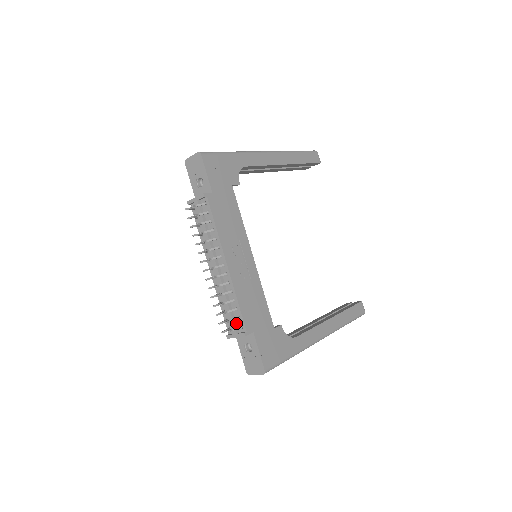
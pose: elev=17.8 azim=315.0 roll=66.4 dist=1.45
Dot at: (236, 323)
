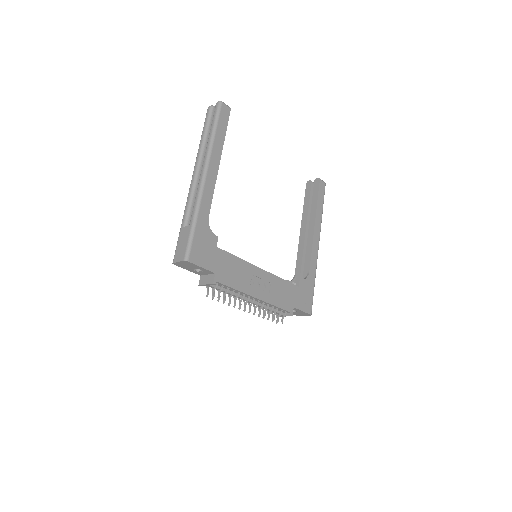
Dot at: occluded
